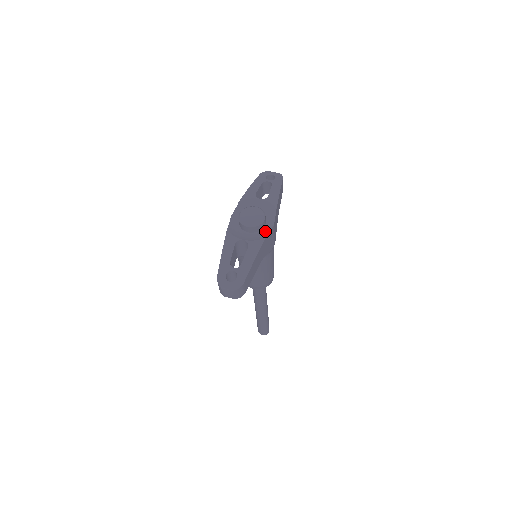
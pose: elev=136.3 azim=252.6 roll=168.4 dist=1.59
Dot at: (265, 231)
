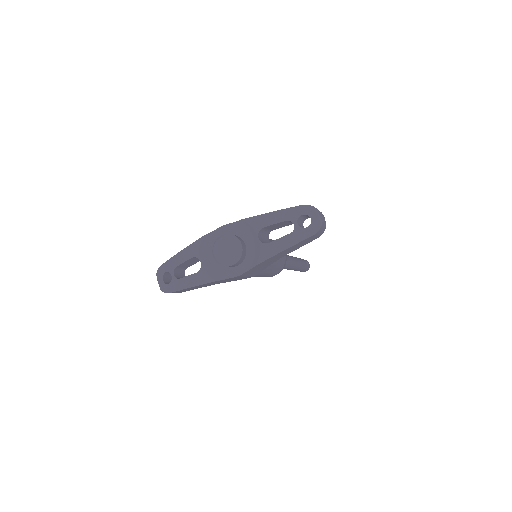
Dot at: (227, 273)
